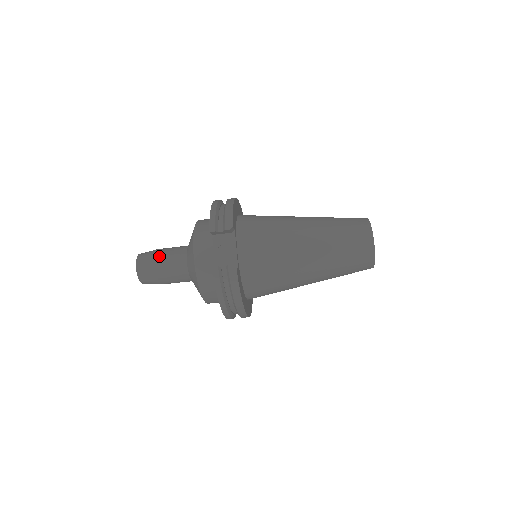
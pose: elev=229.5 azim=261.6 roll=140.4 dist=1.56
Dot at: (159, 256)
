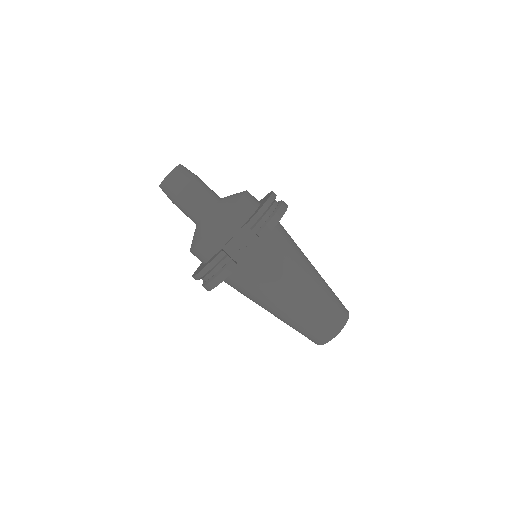
Dot at: (193, 186)
